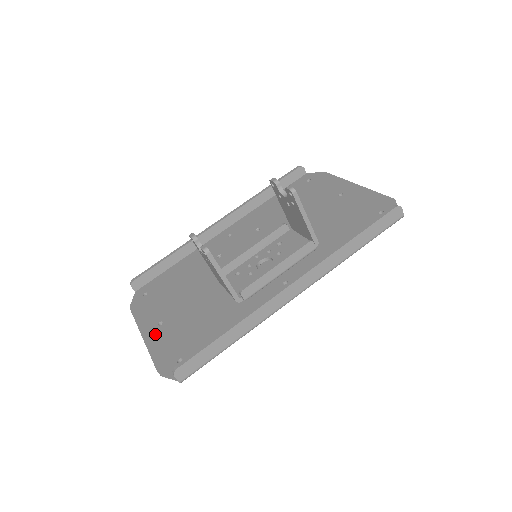
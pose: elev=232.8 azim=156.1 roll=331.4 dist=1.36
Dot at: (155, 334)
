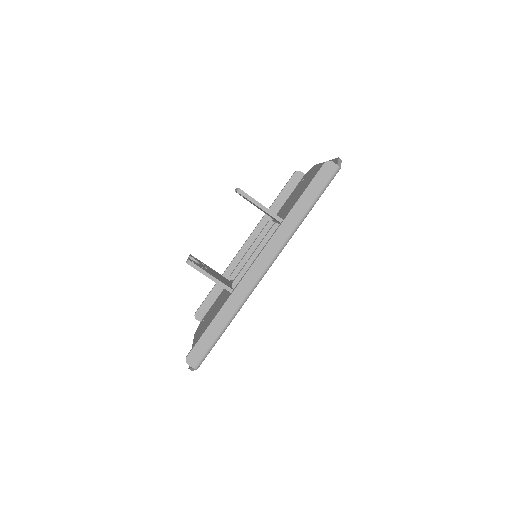
Dot at: occluded
